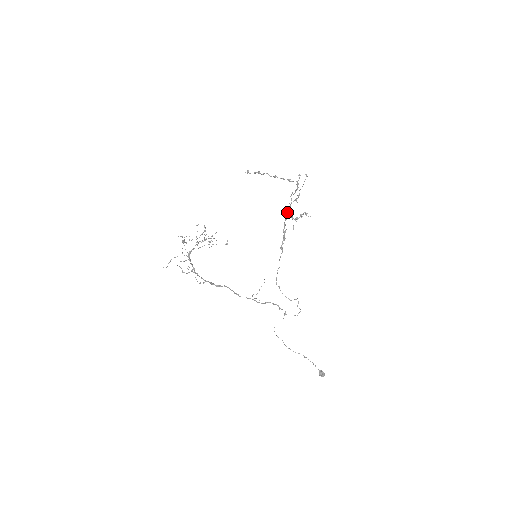
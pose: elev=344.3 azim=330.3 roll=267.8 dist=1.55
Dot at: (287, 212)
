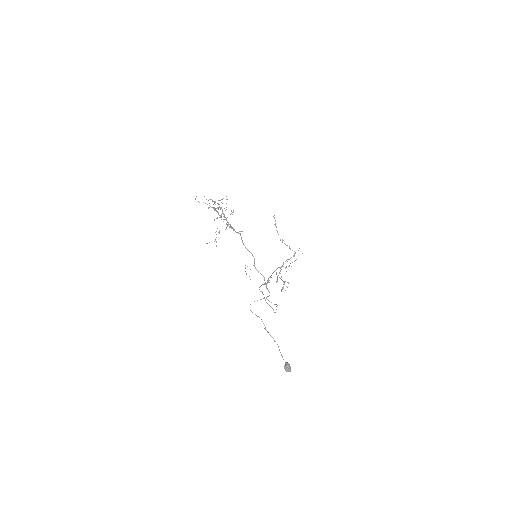
Dot at: occluded
